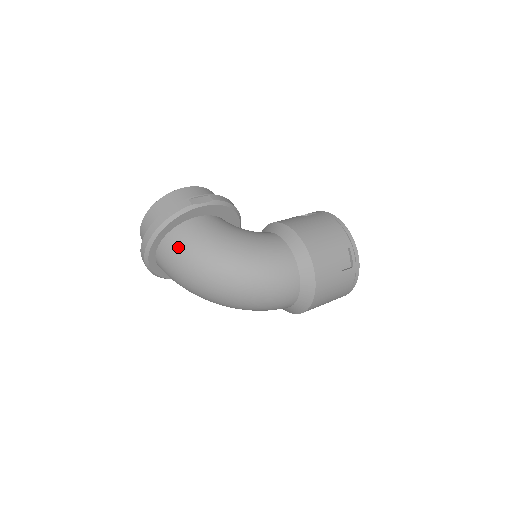
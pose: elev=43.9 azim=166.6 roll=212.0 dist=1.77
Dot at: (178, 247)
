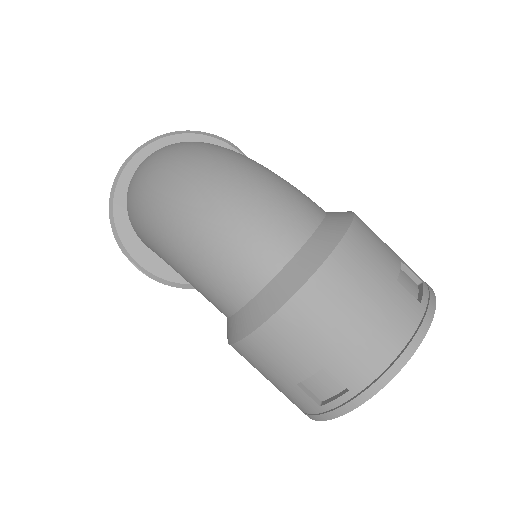
Dot at: occluded
